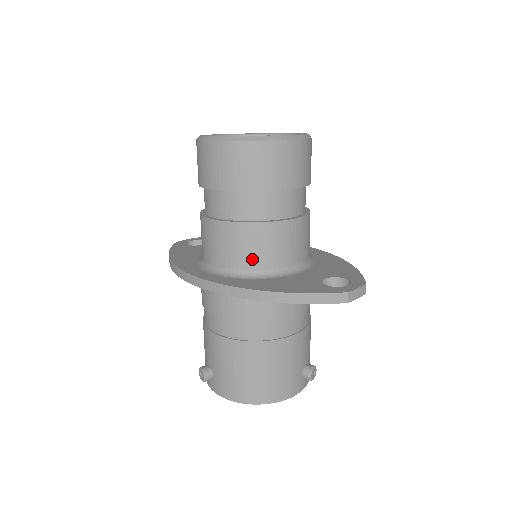
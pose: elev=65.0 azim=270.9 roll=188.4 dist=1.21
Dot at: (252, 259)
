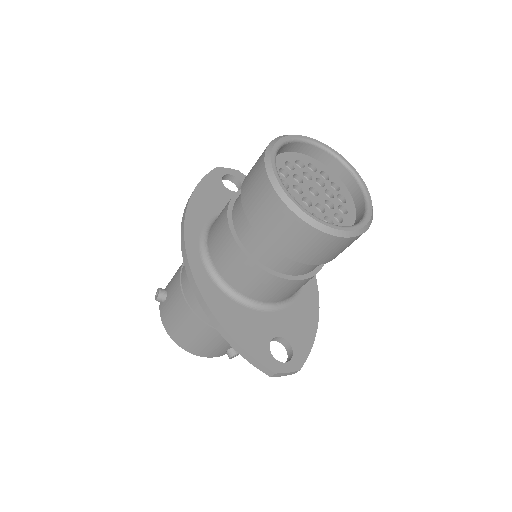
Dot at: (235, 280)
